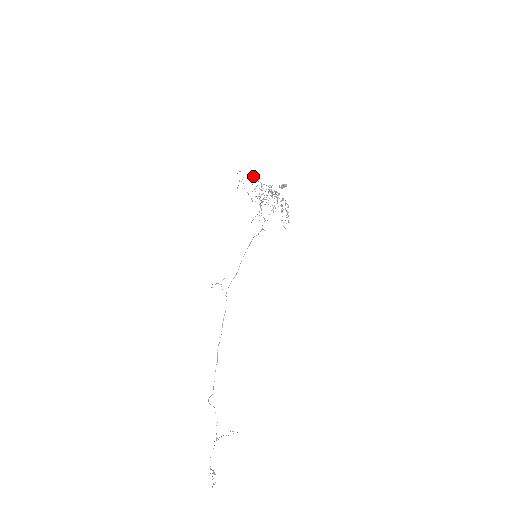
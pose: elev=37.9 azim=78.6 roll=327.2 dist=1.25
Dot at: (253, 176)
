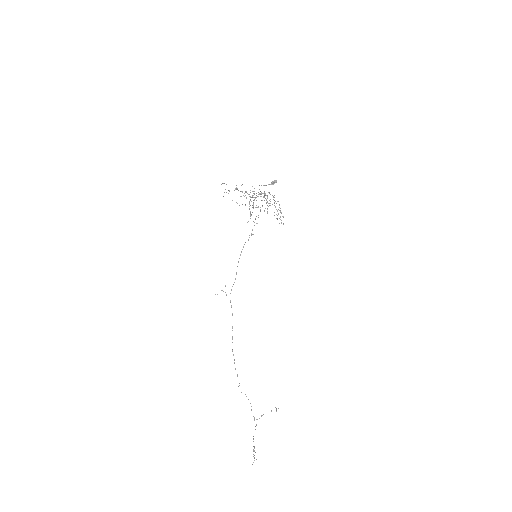
Dot at: occluded
